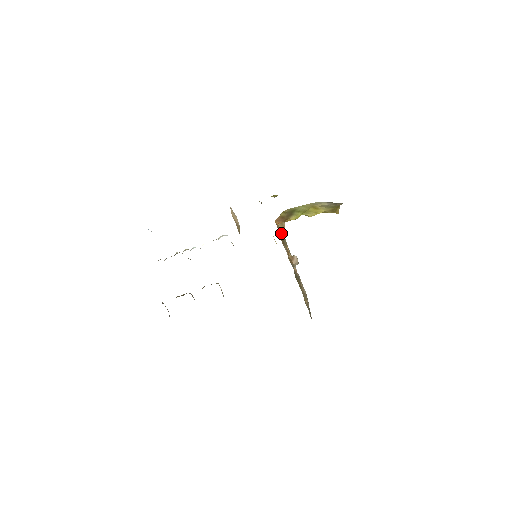
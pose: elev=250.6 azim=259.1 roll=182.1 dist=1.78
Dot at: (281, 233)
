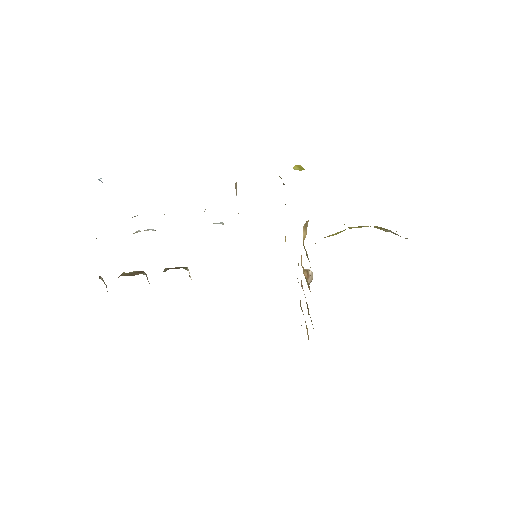
Dot at: (303, 239)
